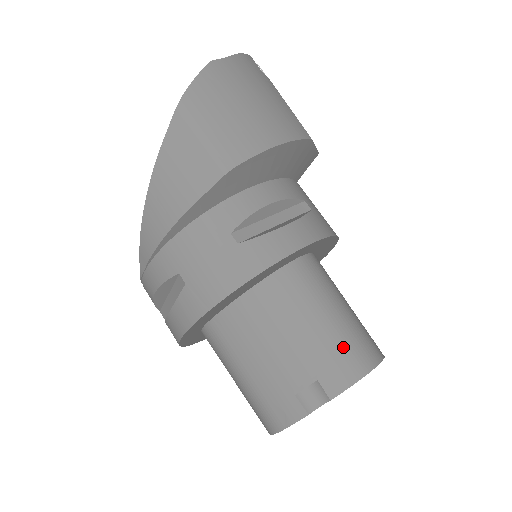
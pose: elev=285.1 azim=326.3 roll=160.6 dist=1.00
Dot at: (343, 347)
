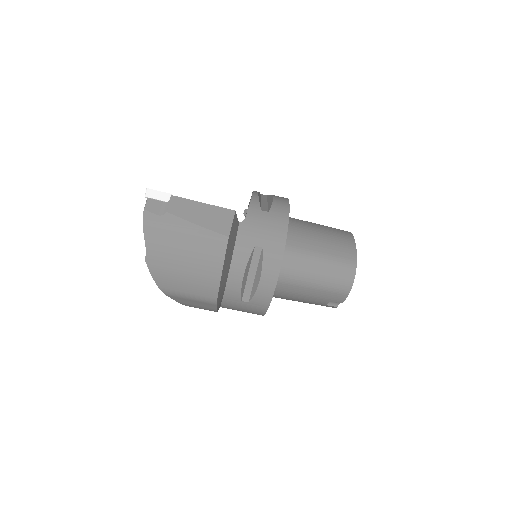
Dot at: (331, 288)
